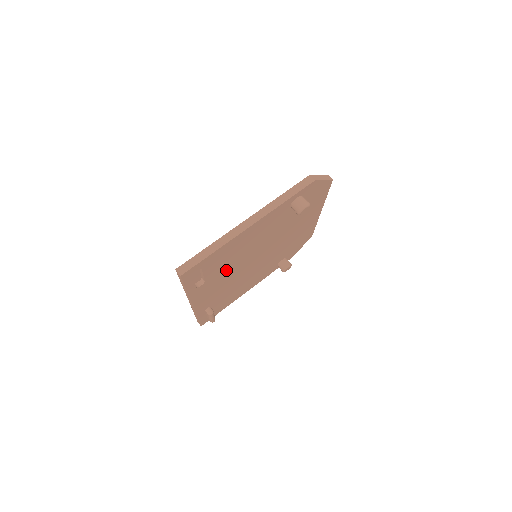
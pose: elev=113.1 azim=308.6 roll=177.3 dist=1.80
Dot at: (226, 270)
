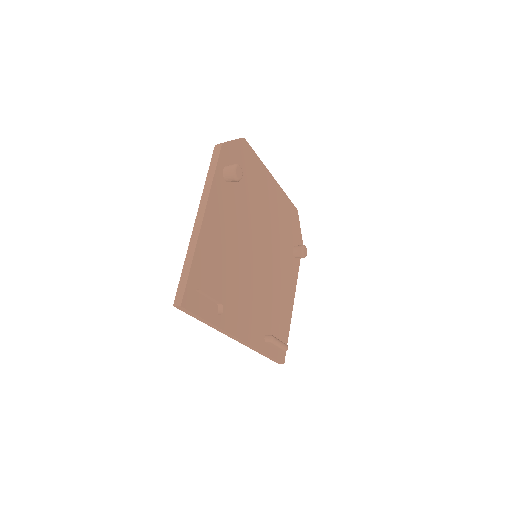
Dot at: (234, 282)
